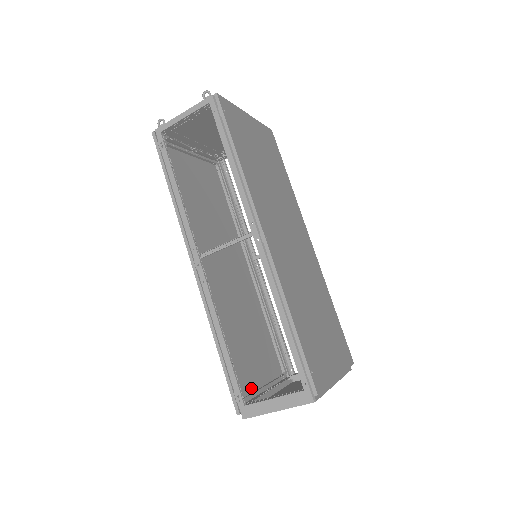
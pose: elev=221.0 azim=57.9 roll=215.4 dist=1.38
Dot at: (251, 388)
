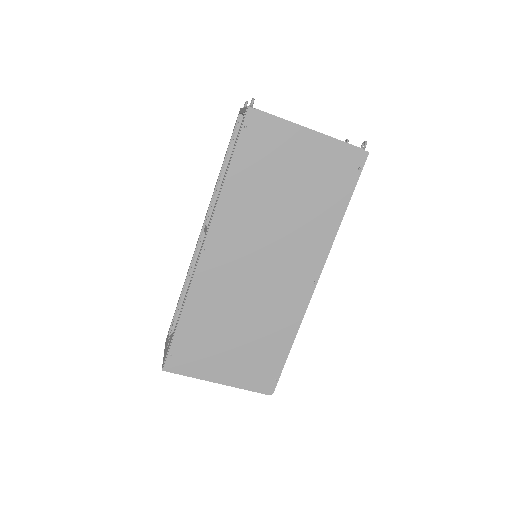
Dot at: occluded
